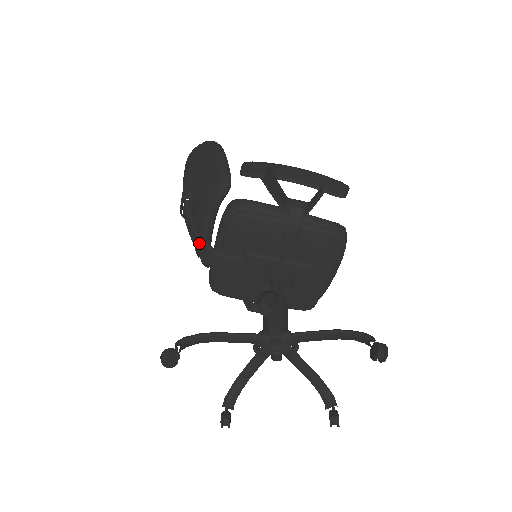
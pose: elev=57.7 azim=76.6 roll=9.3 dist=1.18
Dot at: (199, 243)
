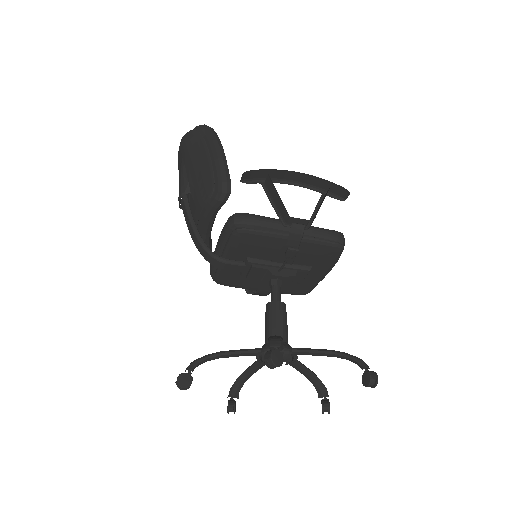
Dot at: (201, 247)
